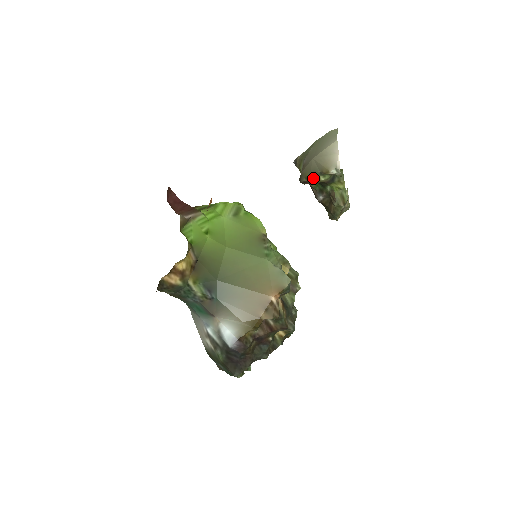
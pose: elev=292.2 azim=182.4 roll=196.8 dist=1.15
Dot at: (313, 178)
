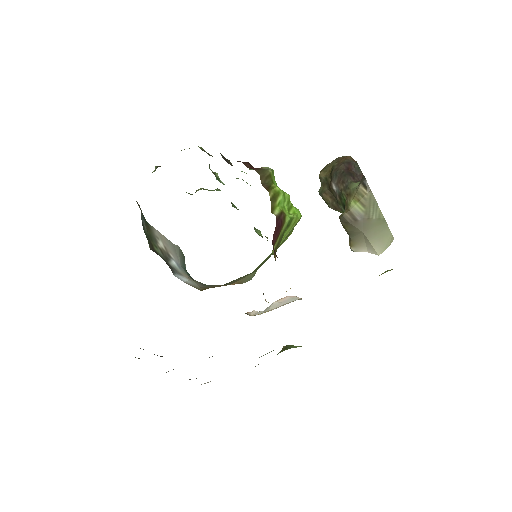
Dot at: (345, 229)
